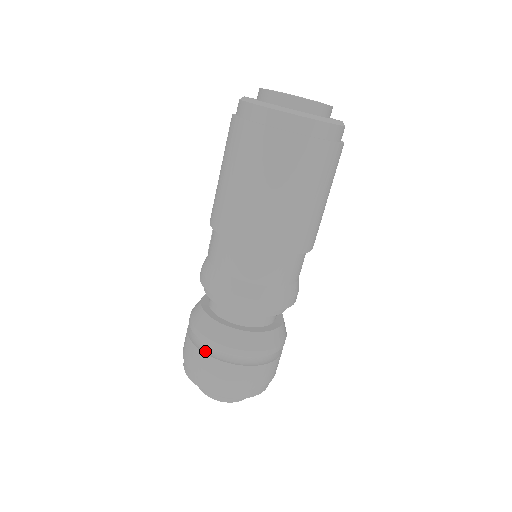
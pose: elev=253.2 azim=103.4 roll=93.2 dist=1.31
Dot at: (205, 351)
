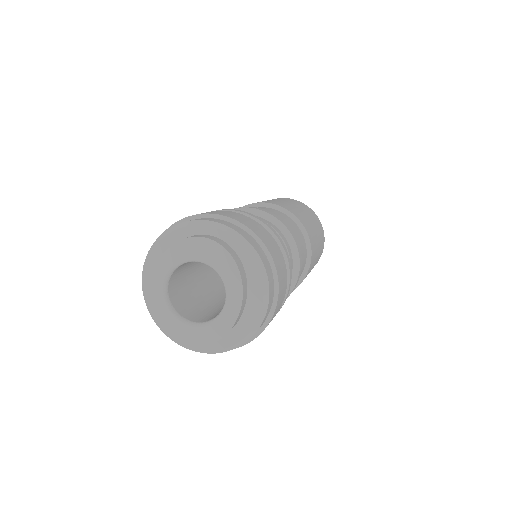
Dot at: occluded
